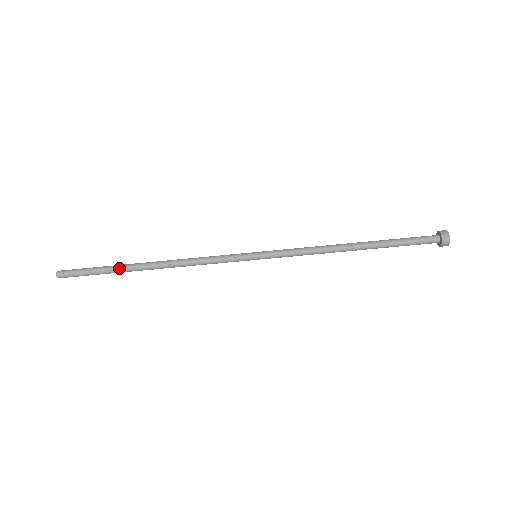
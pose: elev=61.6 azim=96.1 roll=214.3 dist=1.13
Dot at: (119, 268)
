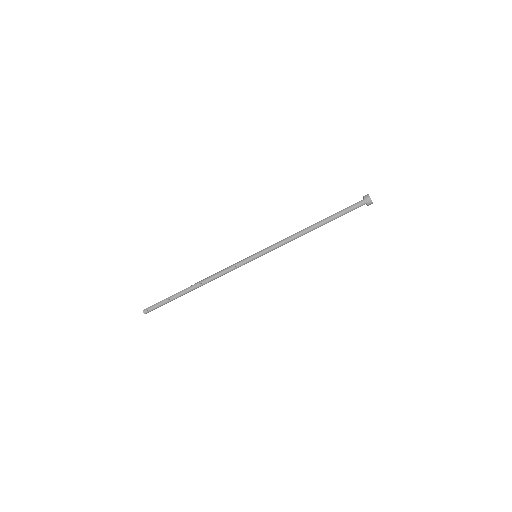
Dot at: (179, 296)
